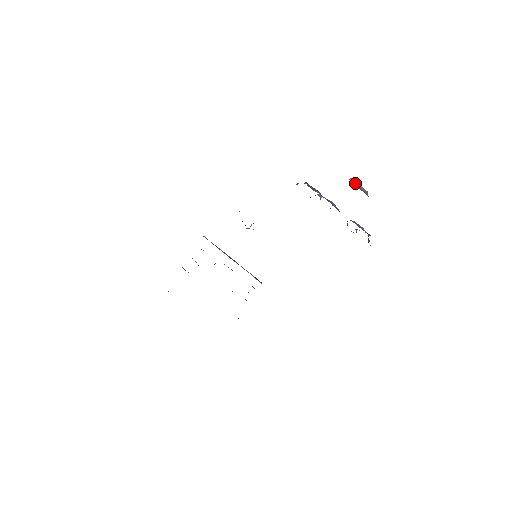
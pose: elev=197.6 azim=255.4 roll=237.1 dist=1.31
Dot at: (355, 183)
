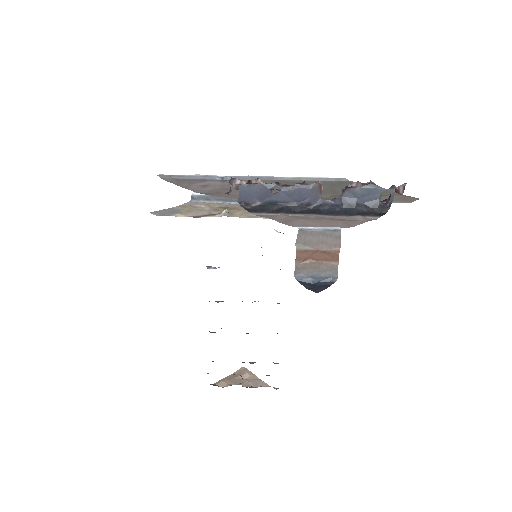
Dot at: (309, 244)
